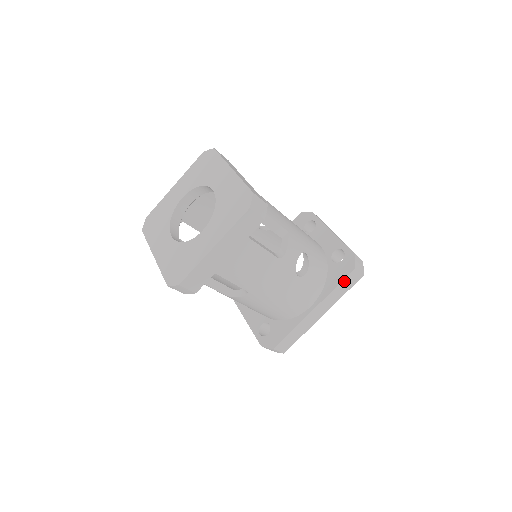
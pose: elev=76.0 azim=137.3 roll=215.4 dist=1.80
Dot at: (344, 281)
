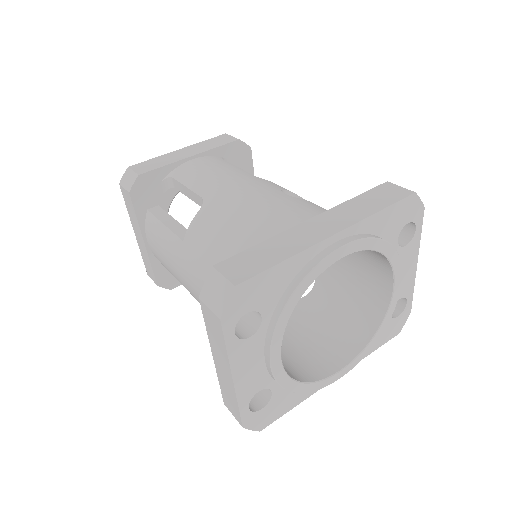
Dot at: (370, 194)
